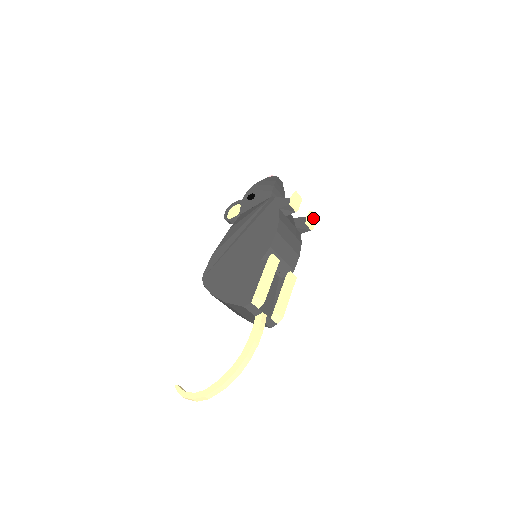
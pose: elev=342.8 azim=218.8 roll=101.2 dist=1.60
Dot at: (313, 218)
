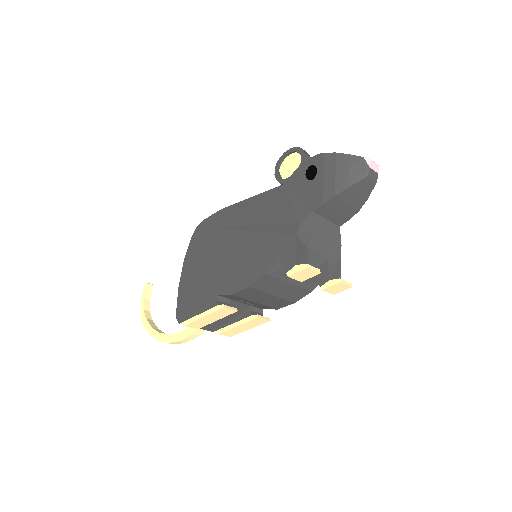
Dot at: (340, 287)
